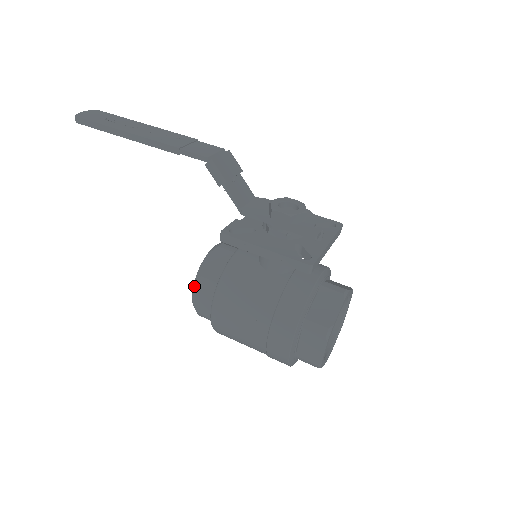
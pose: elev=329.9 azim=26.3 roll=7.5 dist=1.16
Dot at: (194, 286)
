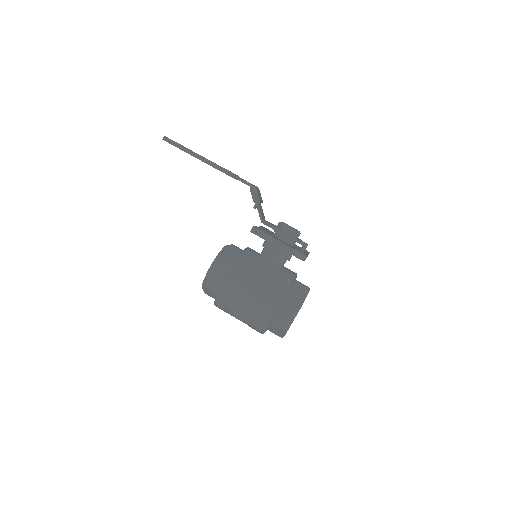
Dot at: (214, 263)
